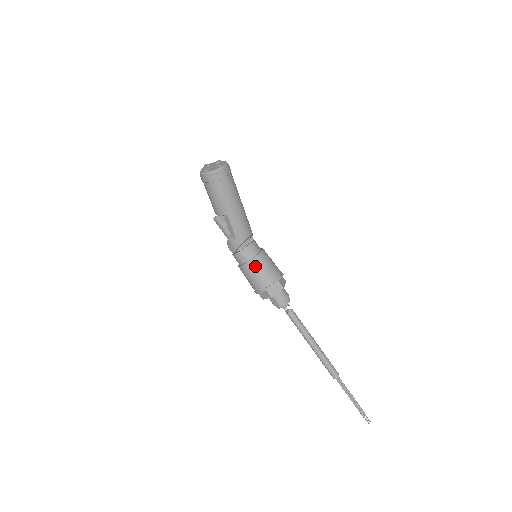
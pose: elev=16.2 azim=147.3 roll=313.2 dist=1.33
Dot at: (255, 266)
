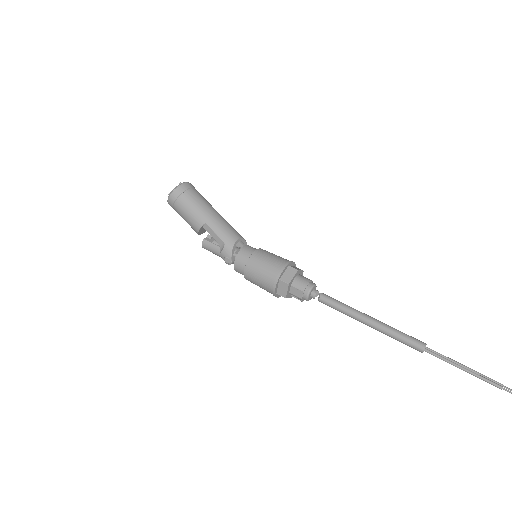
Dot at: (256, 261)
